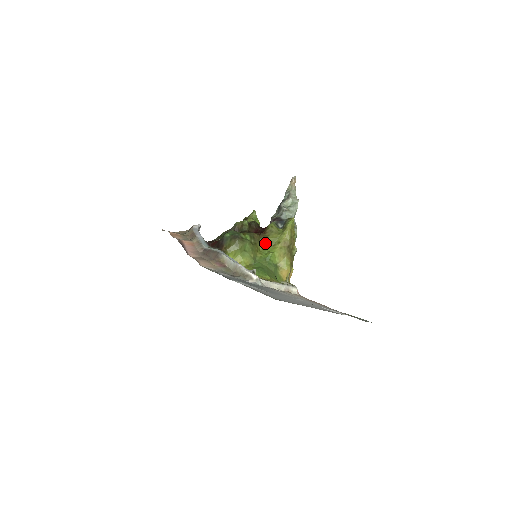
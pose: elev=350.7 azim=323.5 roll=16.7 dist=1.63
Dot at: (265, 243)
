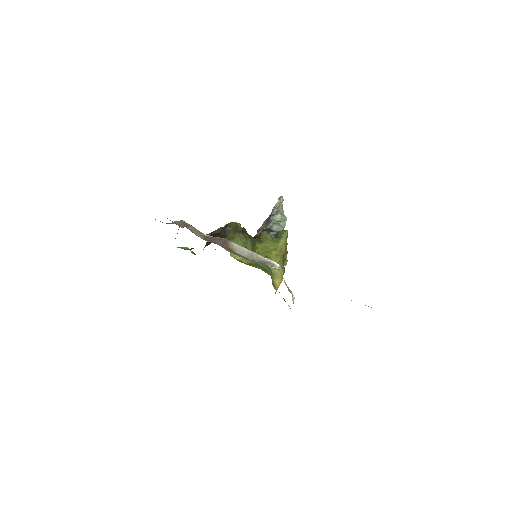
Dot at: (260, 248)
